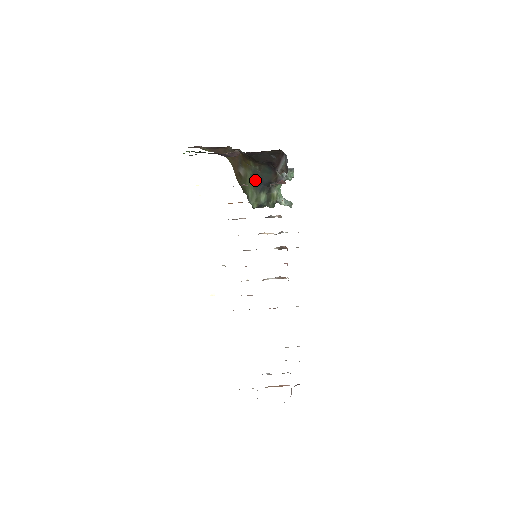
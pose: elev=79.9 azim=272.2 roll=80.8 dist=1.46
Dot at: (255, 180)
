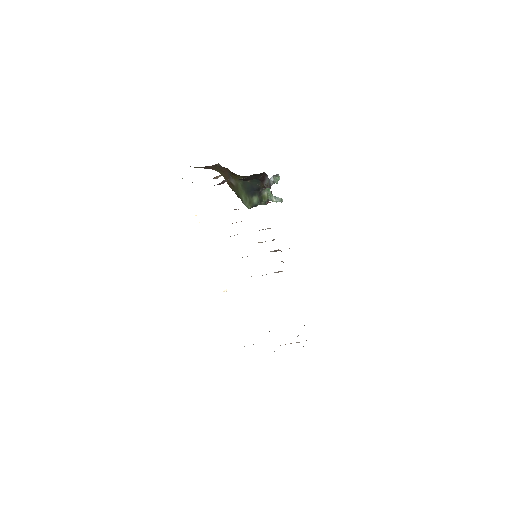
Dot at: (246, 188)
